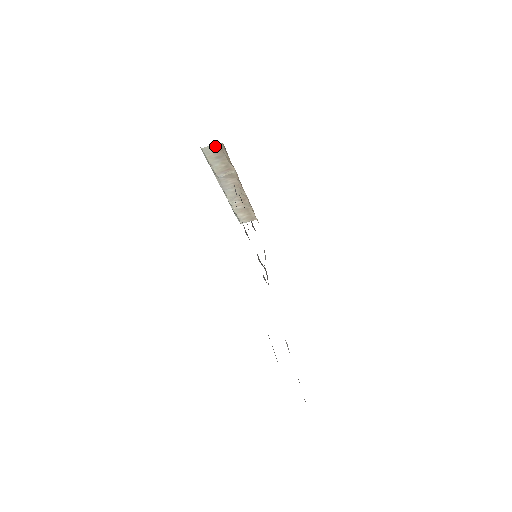
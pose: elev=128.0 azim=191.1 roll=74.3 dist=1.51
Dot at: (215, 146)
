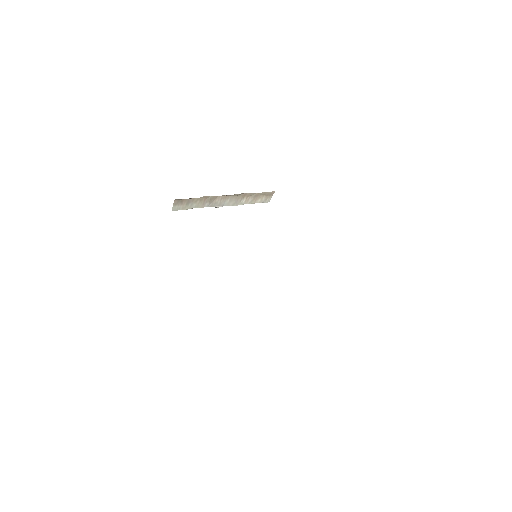
Dot at: (176, 203)
